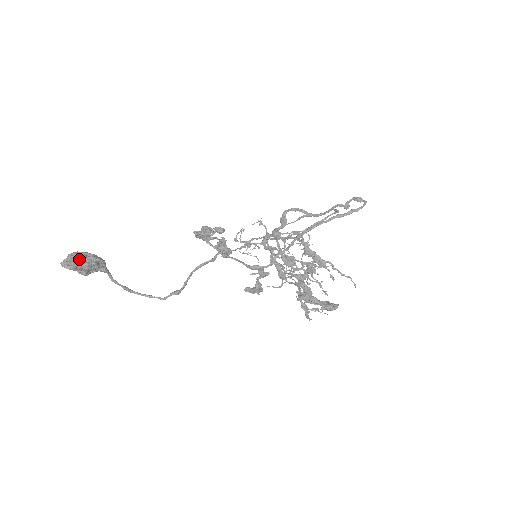
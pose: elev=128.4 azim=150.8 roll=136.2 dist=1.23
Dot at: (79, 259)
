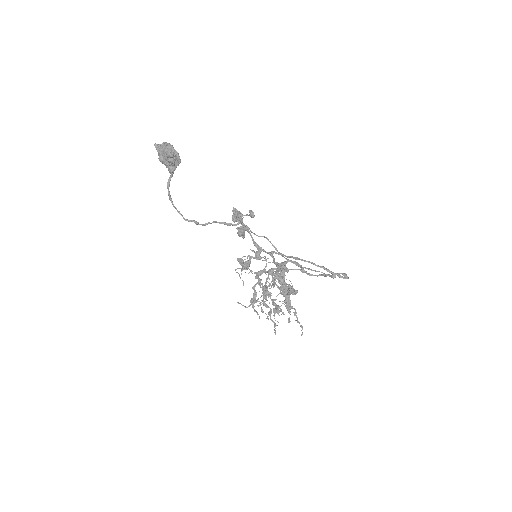
Dot at: (170, 147)
